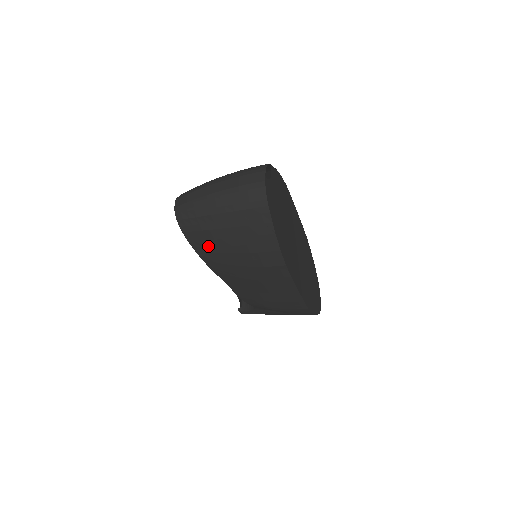
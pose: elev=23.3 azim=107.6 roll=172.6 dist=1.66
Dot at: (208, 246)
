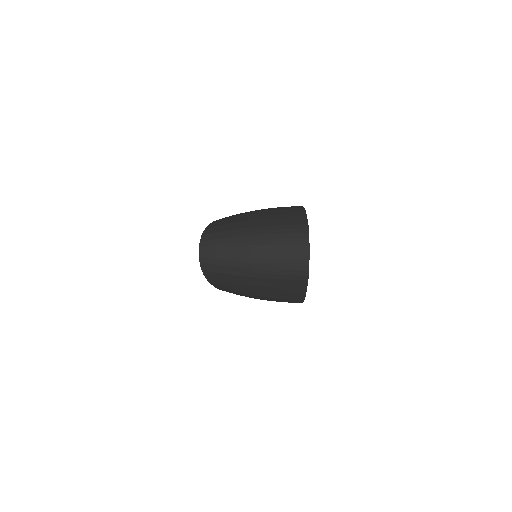
Dot at: (230, 288)
